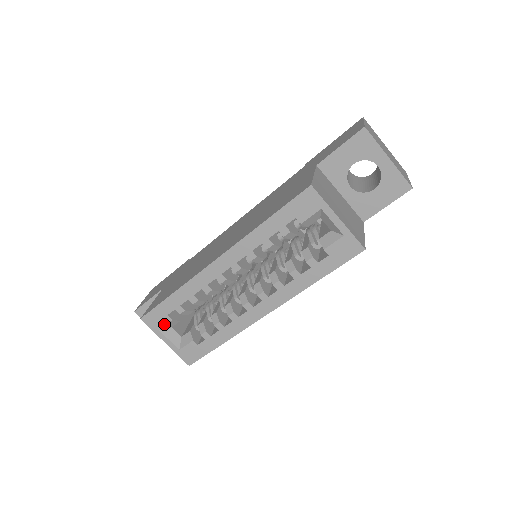
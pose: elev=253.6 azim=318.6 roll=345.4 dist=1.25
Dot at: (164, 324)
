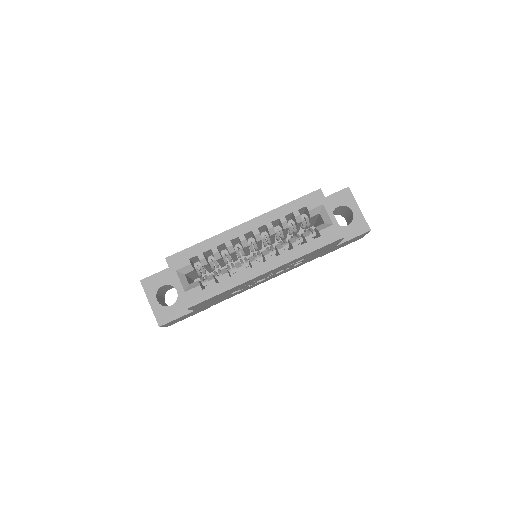
Dot at: (183, 266)
